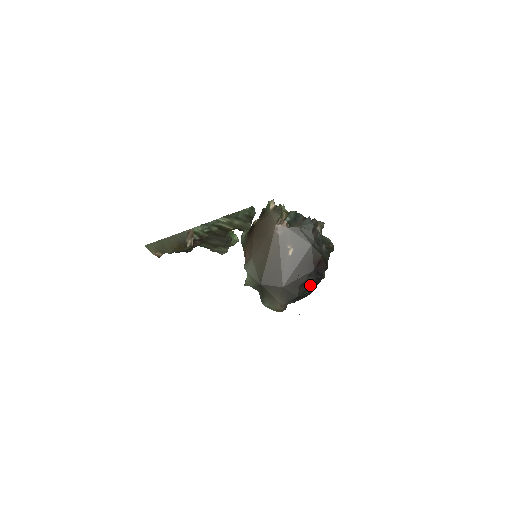
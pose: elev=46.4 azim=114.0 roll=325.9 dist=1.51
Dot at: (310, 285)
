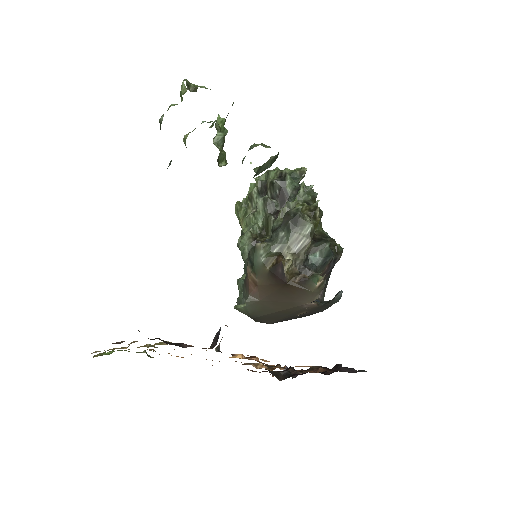
Dot at: occluded
